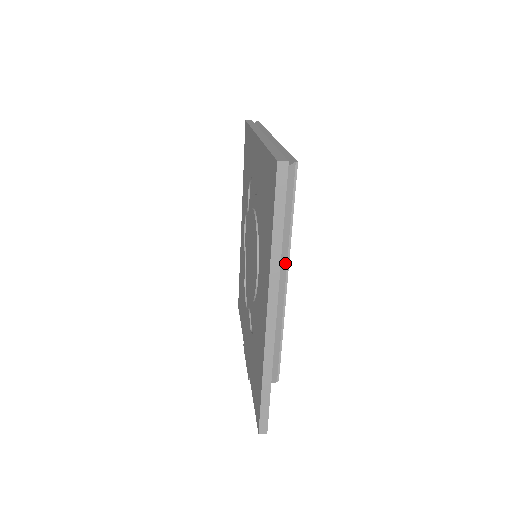
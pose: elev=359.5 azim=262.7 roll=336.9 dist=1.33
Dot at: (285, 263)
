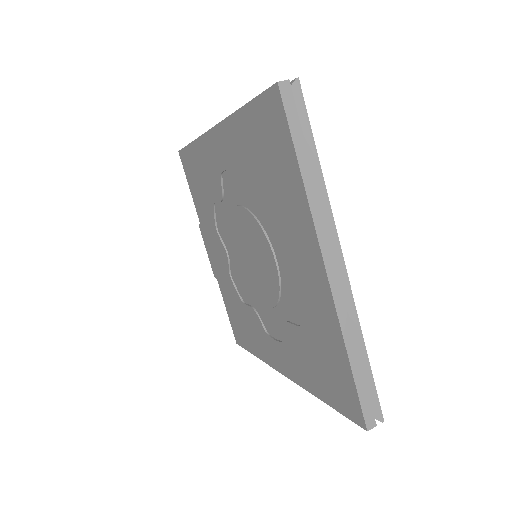
Dot at: occluded
